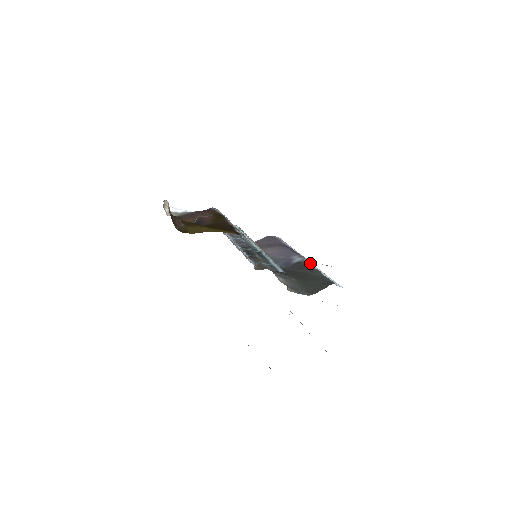
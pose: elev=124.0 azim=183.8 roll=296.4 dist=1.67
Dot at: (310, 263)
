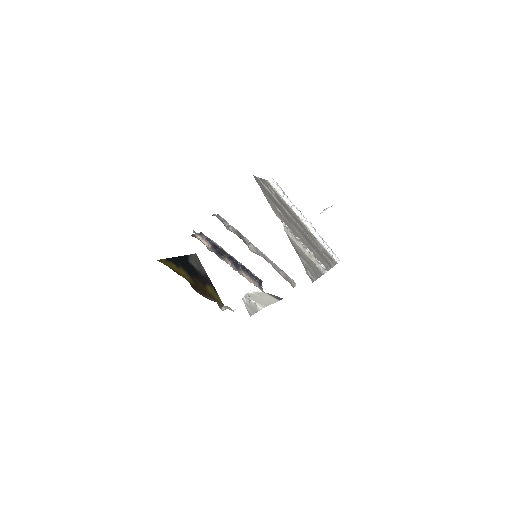
Dot at: occluded
